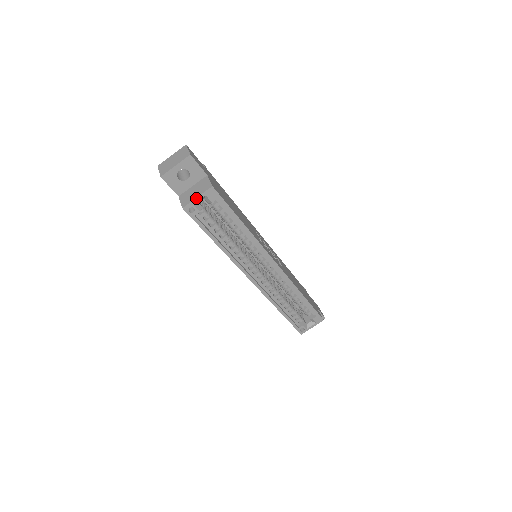
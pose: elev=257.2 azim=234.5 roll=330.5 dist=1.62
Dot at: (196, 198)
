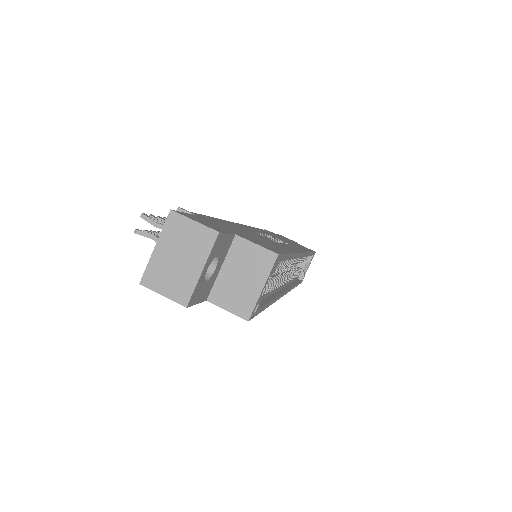
Dot at: (261, 291)
